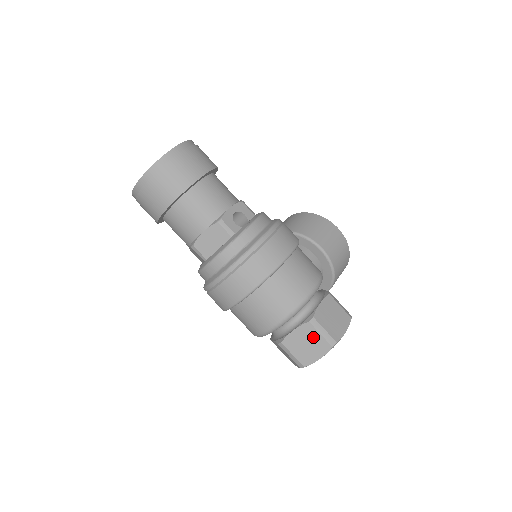
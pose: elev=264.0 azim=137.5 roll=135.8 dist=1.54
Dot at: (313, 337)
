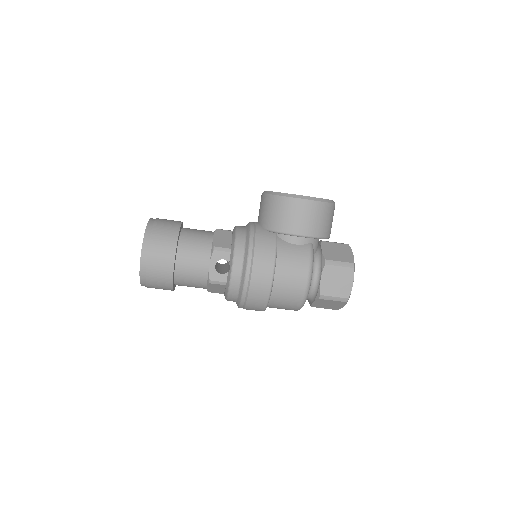
Dot at: (329, 302)
